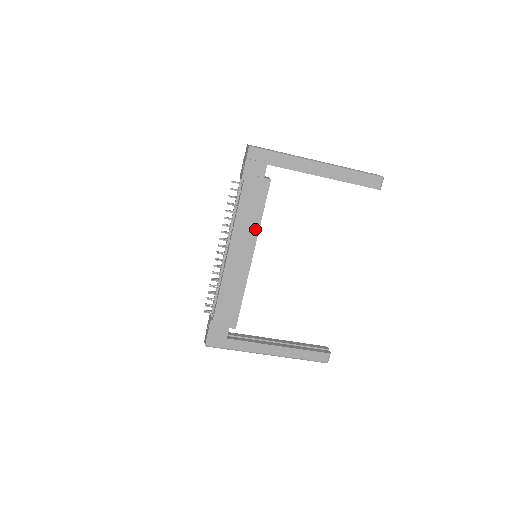
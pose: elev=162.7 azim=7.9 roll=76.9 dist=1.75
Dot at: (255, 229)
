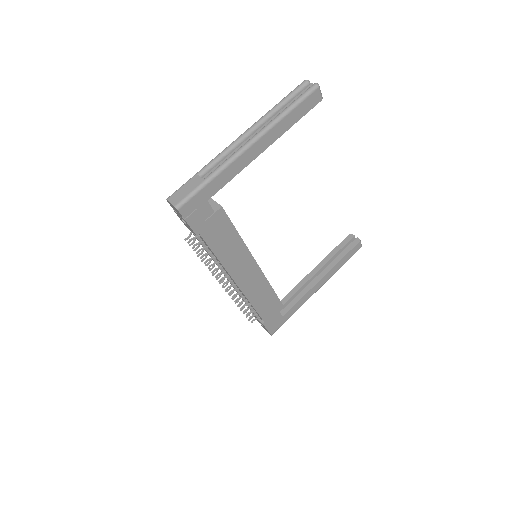
Dot at: (242, 249)
